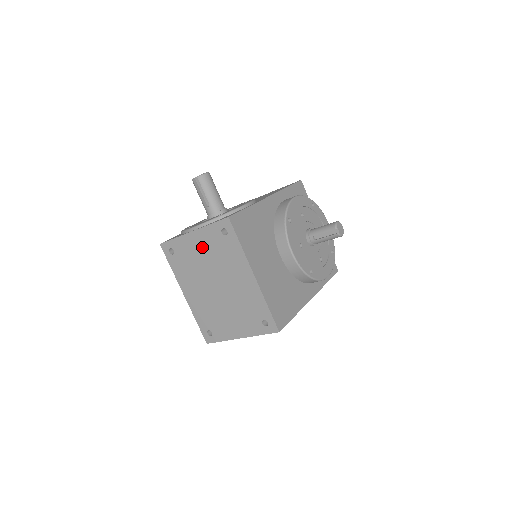
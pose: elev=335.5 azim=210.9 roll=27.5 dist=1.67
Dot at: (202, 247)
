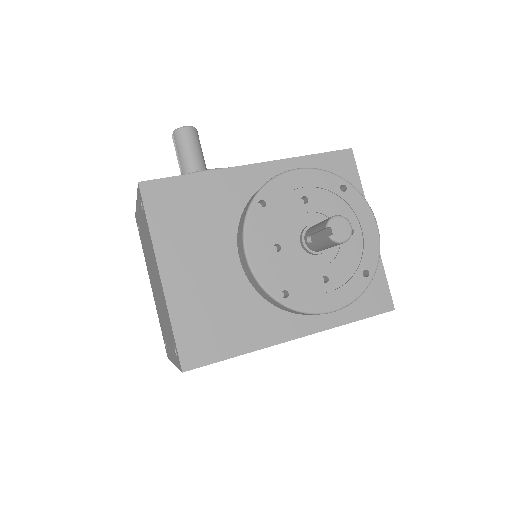
Dot at: (142, 225)
